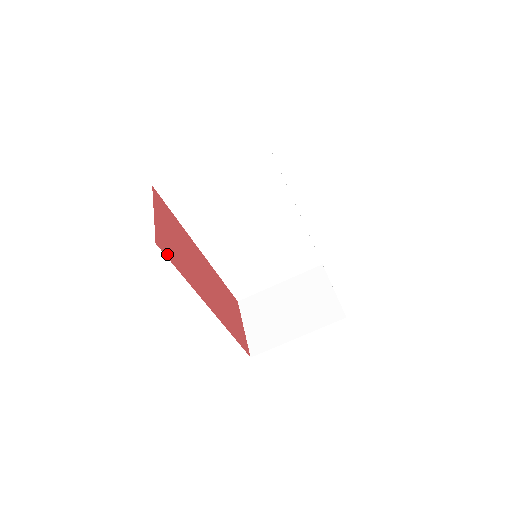
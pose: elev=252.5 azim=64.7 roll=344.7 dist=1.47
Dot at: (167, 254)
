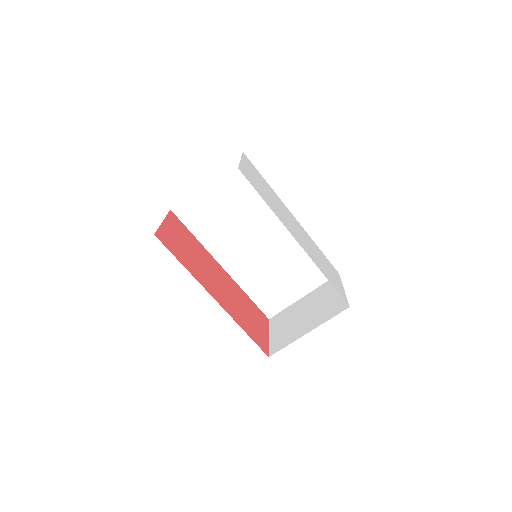
Dot at: (167, 246)
